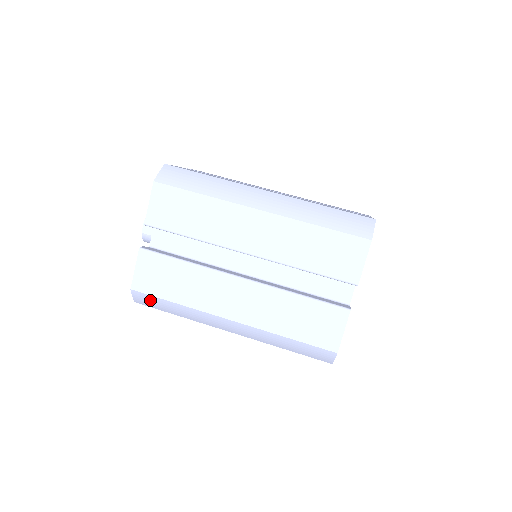
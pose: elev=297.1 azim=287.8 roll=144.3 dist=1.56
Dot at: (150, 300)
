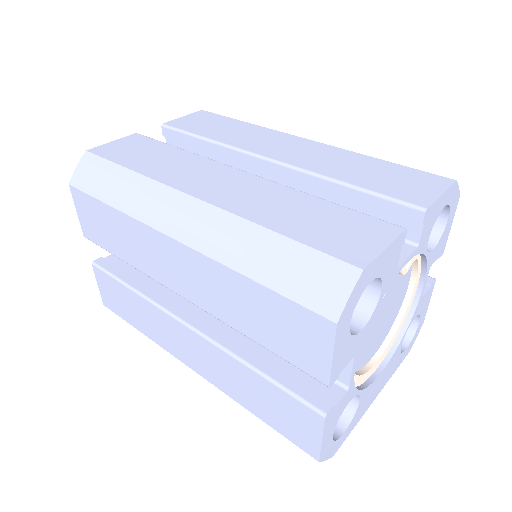
Dot at: (96, 170)
